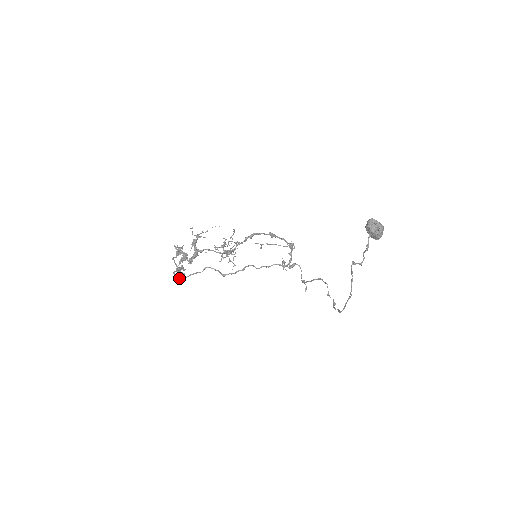
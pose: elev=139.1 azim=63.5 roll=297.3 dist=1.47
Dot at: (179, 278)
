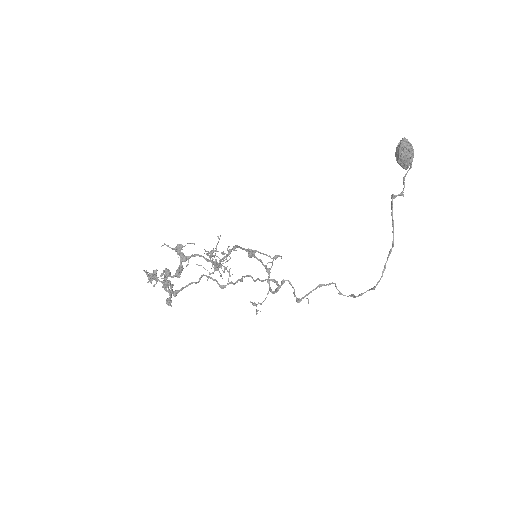
Dot at: (172, 292)
